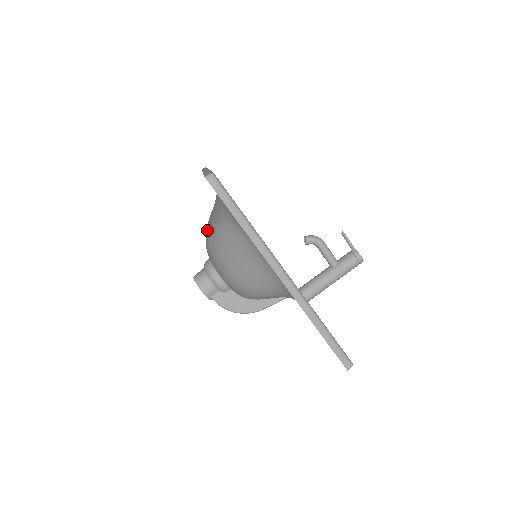
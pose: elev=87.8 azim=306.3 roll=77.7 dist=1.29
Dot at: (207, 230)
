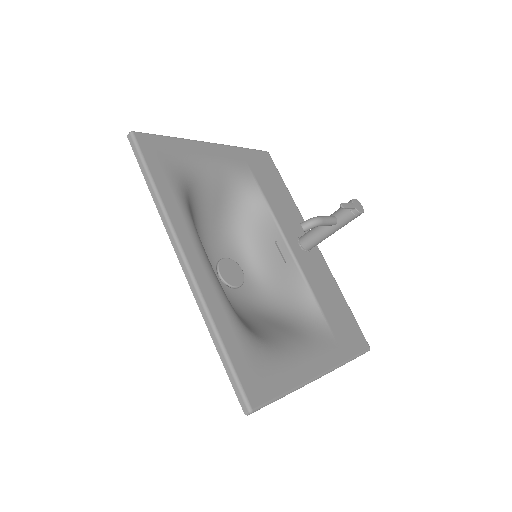
Dot at: occluded
